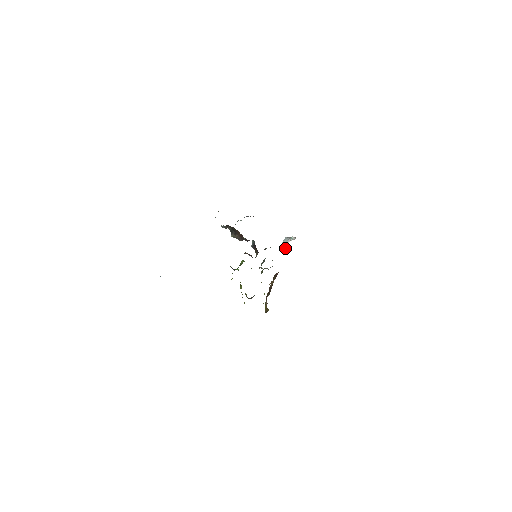
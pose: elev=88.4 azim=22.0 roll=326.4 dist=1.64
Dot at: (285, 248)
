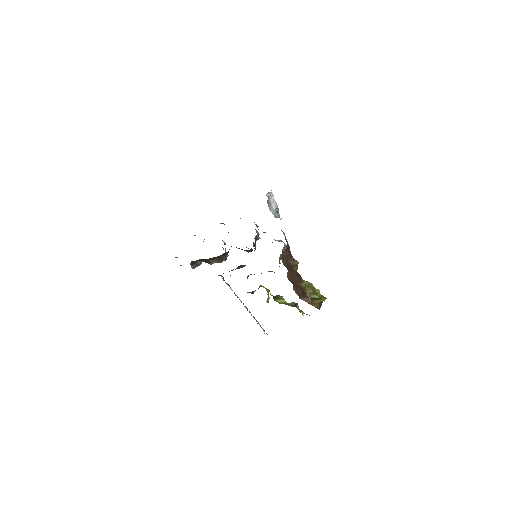
Dot at: (275, 213)
